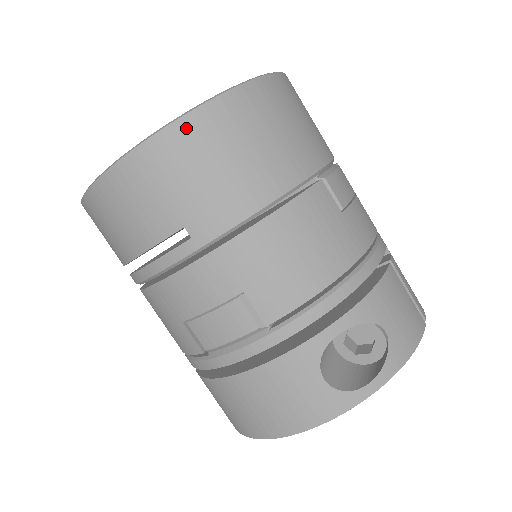
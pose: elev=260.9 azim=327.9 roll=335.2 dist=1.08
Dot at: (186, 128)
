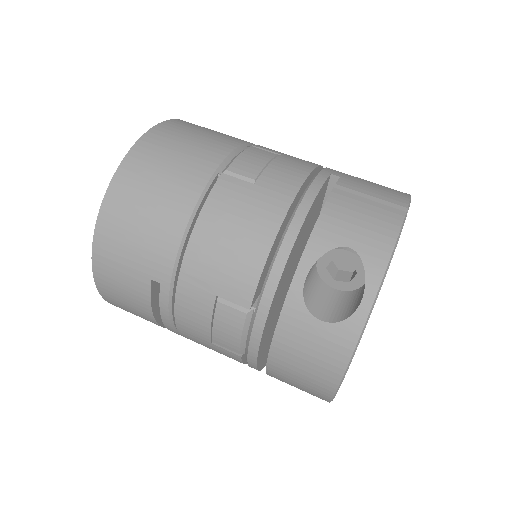
Dot at: (106, 217)
